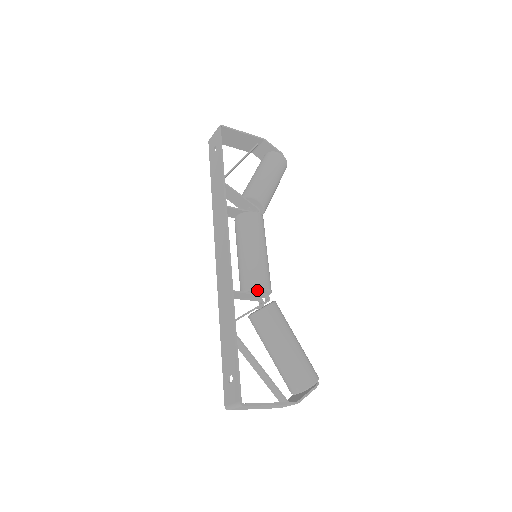
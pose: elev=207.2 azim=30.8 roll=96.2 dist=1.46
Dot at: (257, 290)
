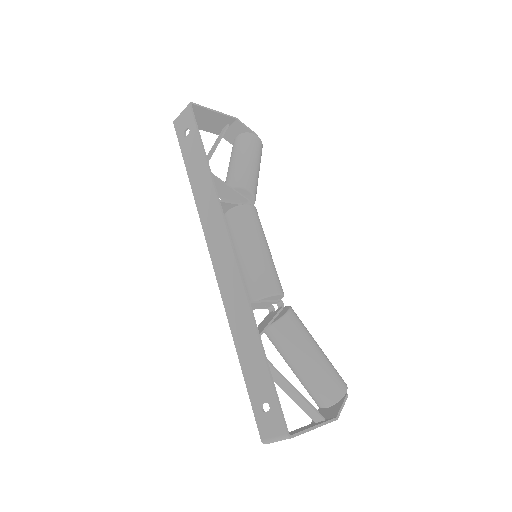
Dot at: (271, 296)
